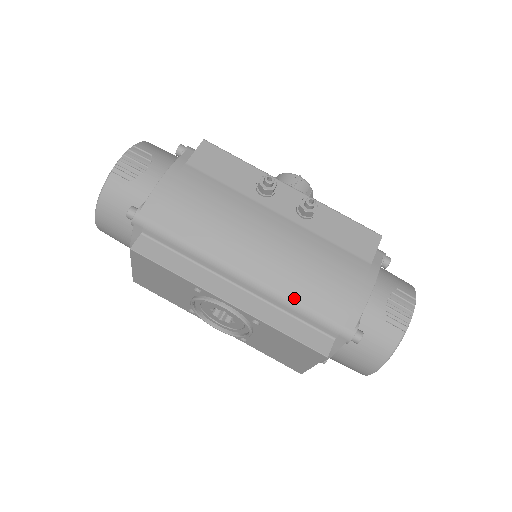
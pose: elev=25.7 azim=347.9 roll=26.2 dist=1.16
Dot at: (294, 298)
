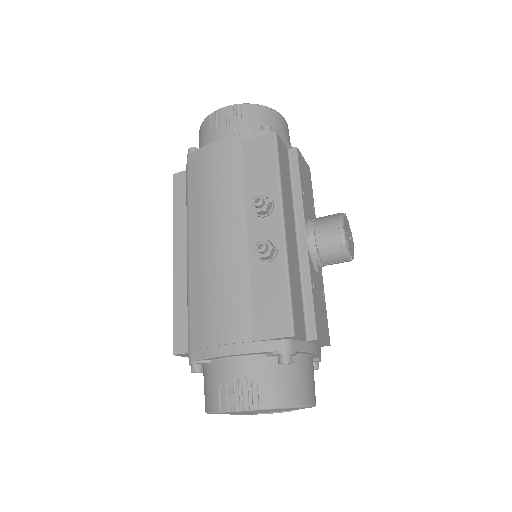
Dot at: (190, 297)
